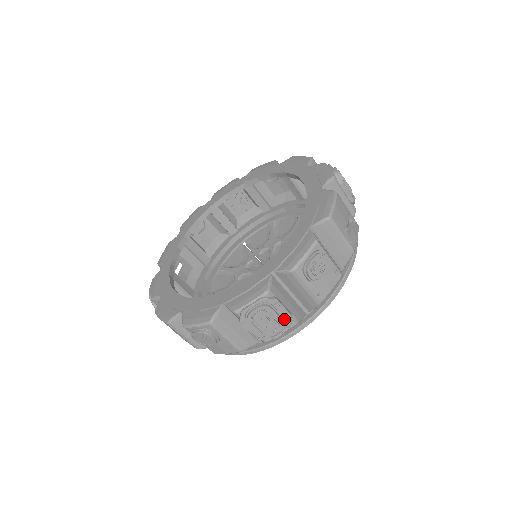
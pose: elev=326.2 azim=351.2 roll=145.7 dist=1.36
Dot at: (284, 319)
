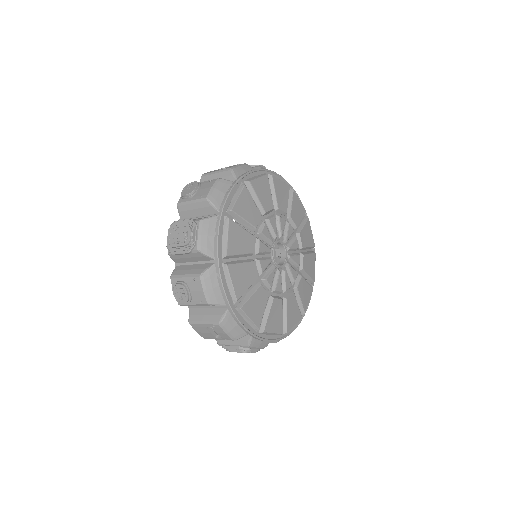
Dot at: (188, 225)
